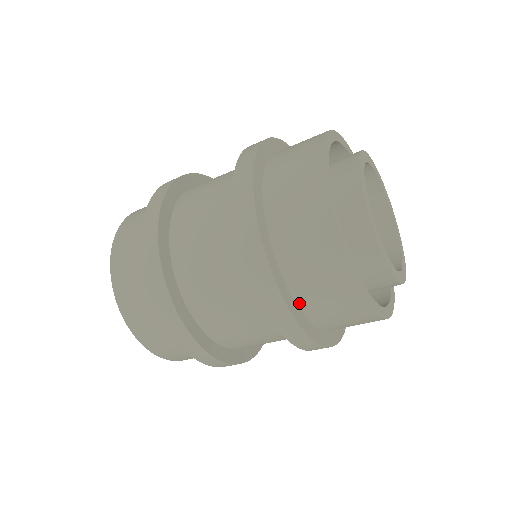
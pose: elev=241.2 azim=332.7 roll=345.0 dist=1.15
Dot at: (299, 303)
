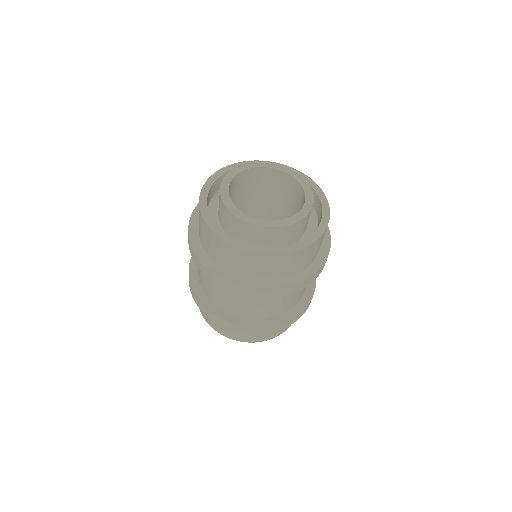
Dot at: (270, 279)
